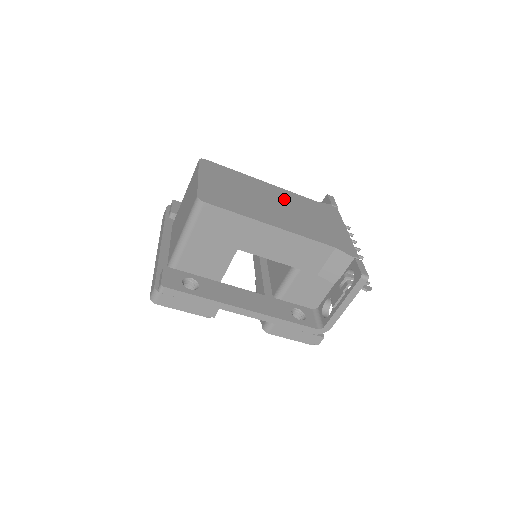
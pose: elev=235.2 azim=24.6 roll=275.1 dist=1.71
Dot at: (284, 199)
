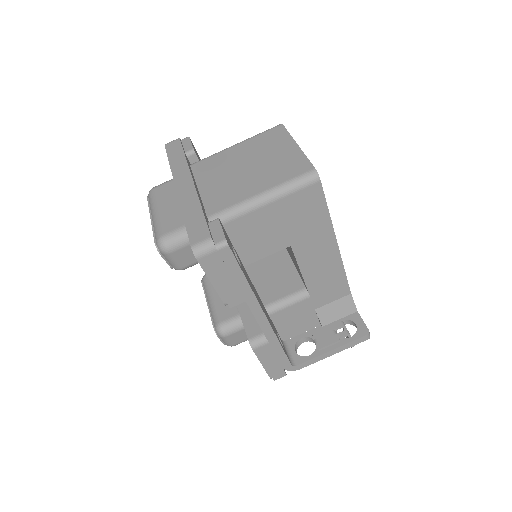
Dot at: occluded
